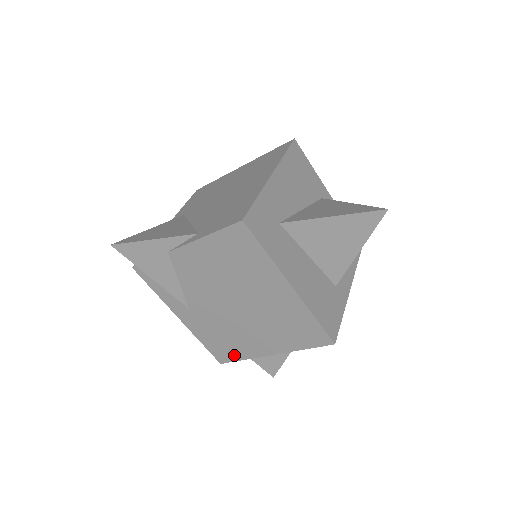
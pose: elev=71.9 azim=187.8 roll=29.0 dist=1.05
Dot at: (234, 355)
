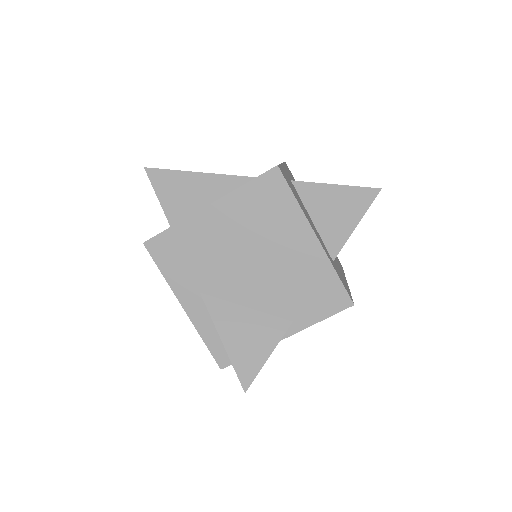
Dot at: occluded
